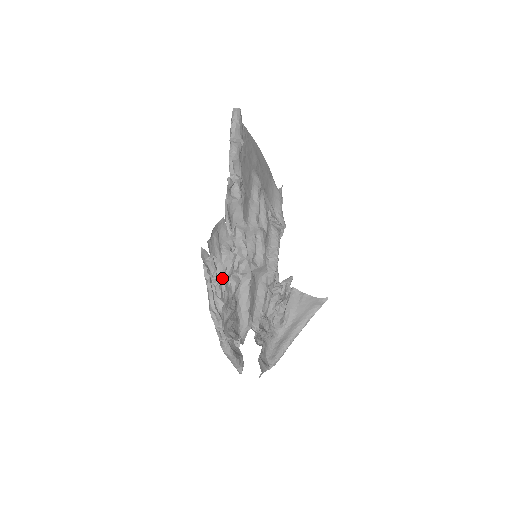
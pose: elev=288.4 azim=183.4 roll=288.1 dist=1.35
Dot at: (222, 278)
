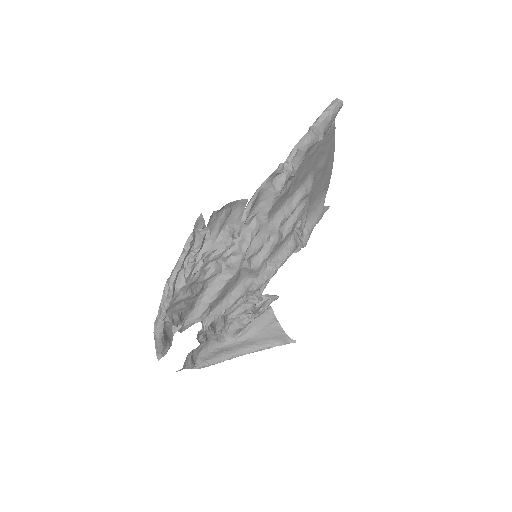
Dot at: (203, 257)
